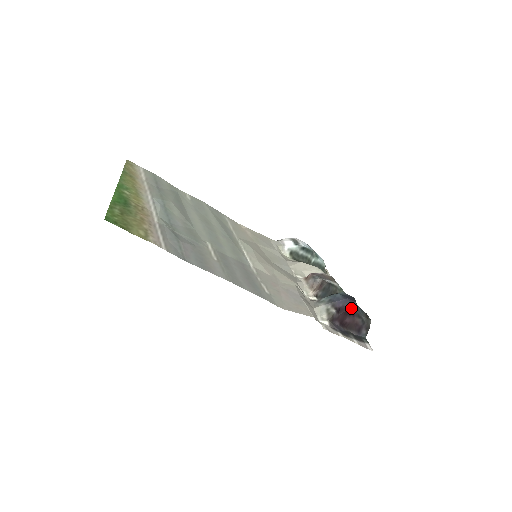
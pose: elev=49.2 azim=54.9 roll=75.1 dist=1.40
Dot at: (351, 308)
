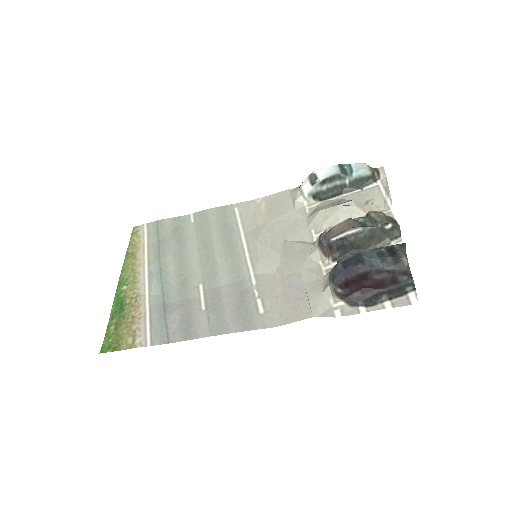
Dot at: (357, 275)
